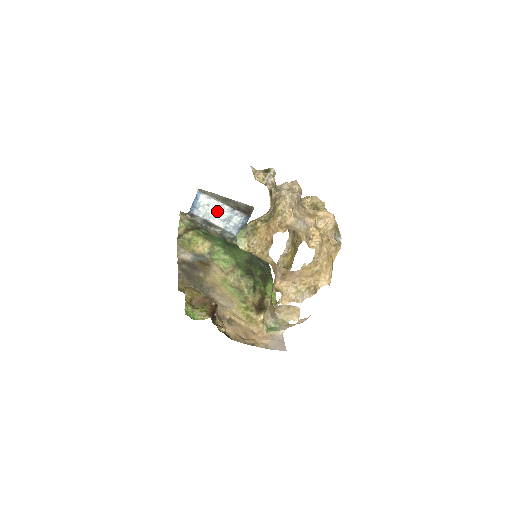
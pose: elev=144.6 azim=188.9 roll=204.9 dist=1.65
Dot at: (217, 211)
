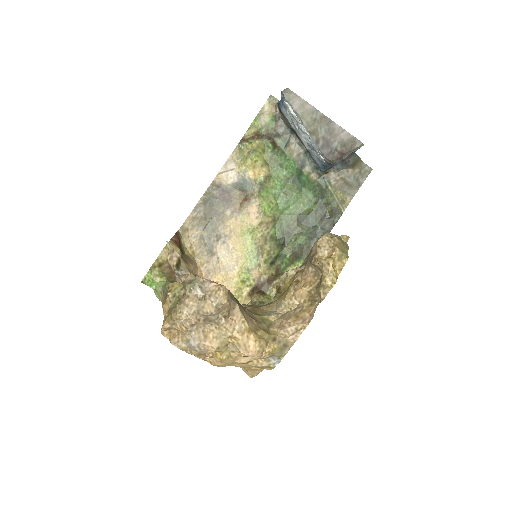
Dot at: (302, 130)
